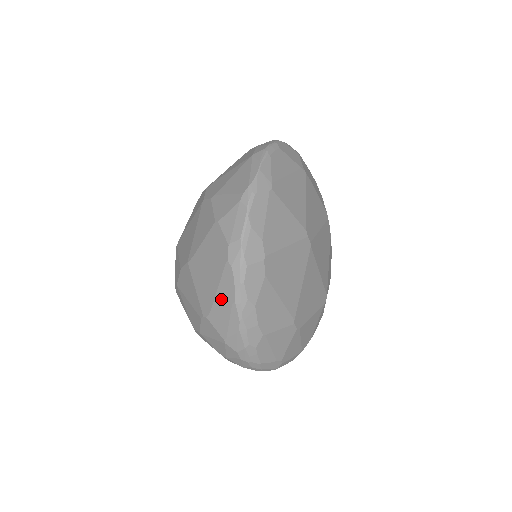
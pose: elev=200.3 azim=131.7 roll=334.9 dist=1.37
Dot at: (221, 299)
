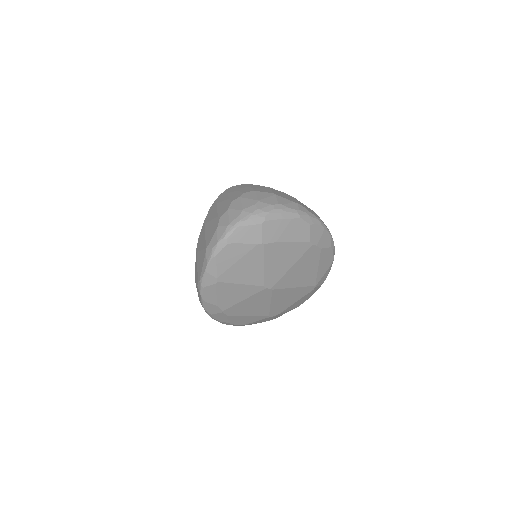
Dot at: occluded
